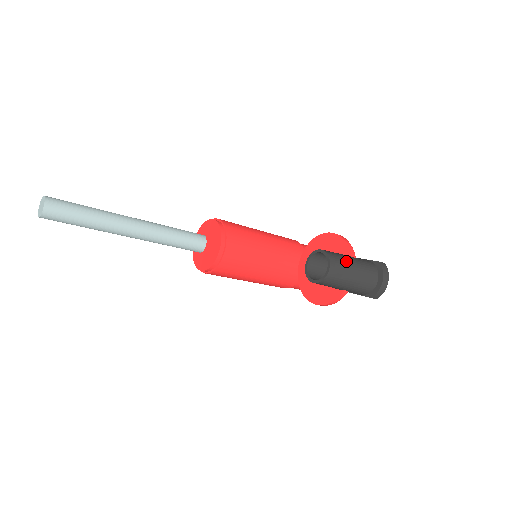
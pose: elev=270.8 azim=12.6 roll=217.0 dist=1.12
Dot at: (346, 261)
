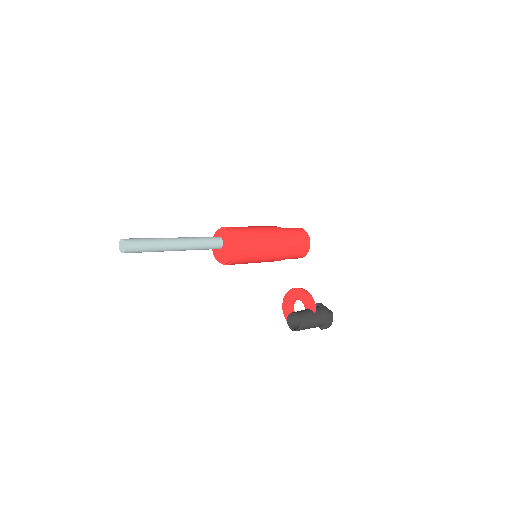
Dot at: (310, 319)
